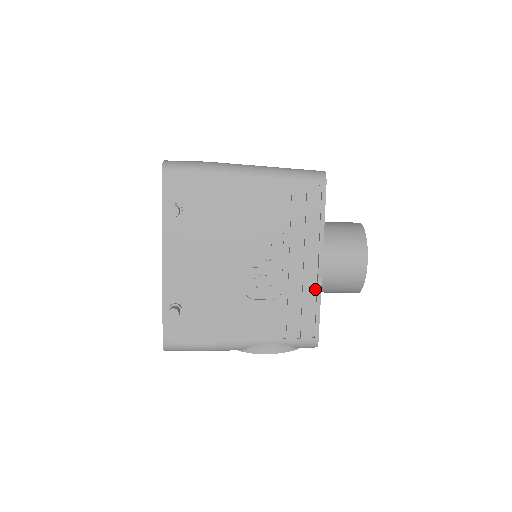
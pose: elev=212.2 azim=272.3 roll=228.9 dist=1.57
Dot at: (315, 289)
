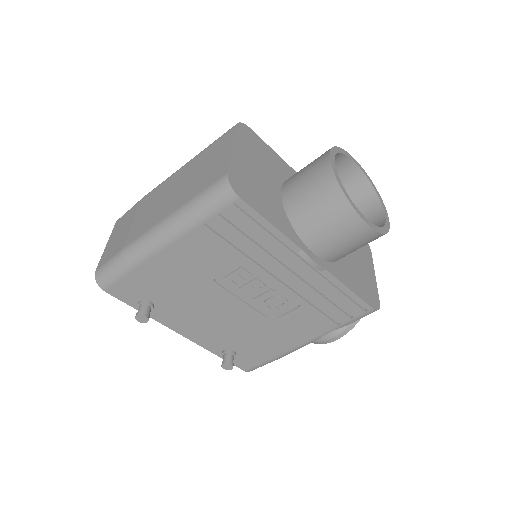
Dot at: (329, 278)
